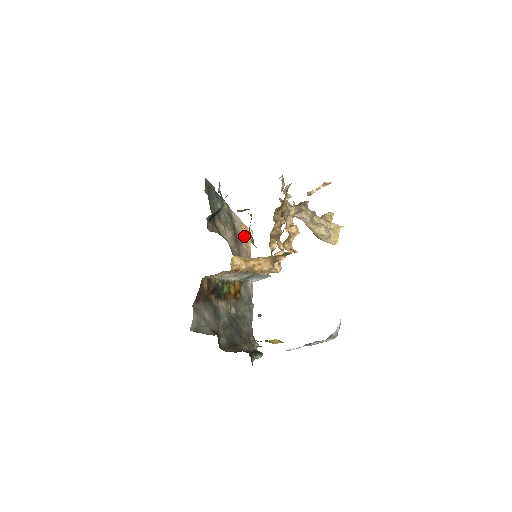
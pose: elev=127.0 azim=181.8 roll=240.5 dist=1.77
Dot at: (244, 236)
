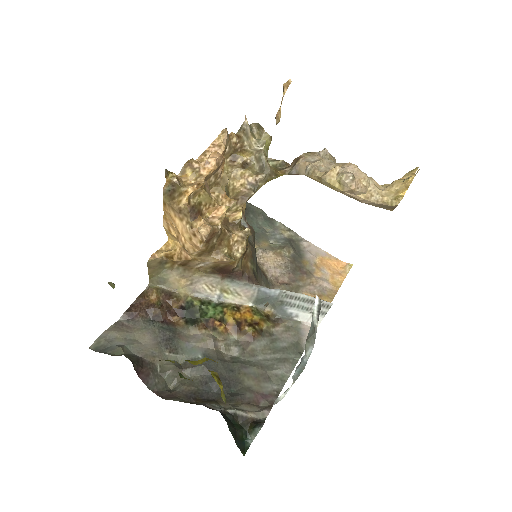
Dot at: (327, 270)
